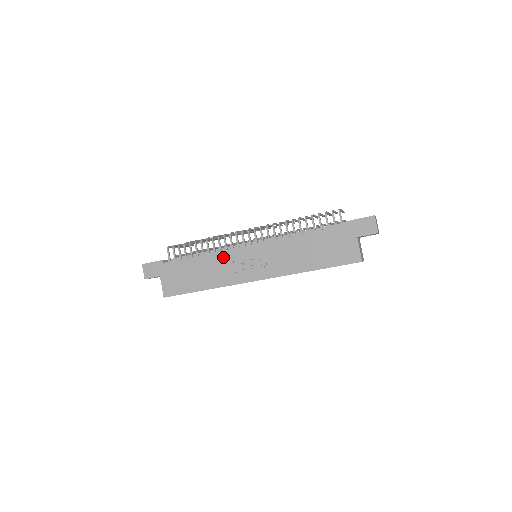
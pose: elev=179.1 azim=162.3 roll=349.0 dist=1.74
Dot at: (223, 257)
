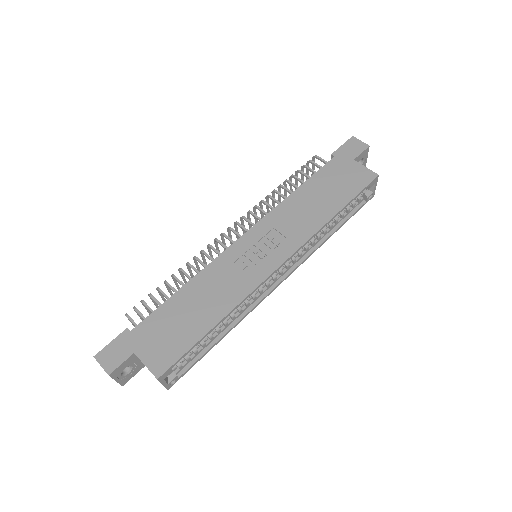
Dot at: (217, 268)
